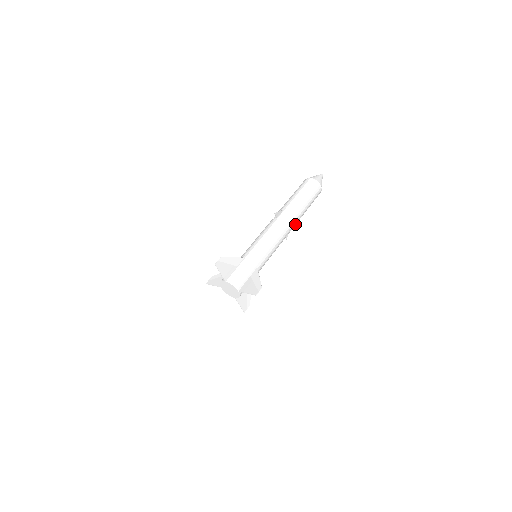
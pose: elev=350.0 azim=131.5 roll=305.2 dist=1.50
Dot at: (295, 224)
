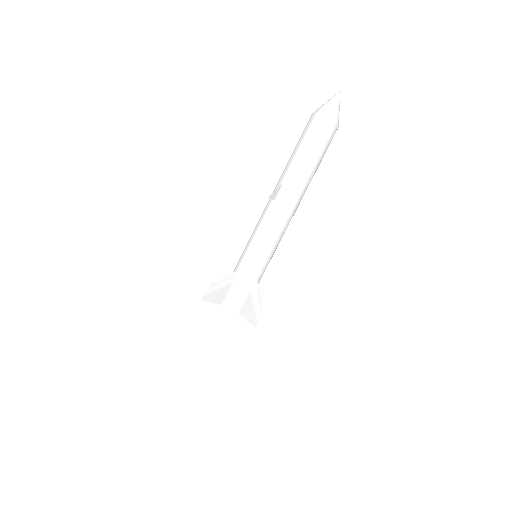
Dot at: (302, 196)
